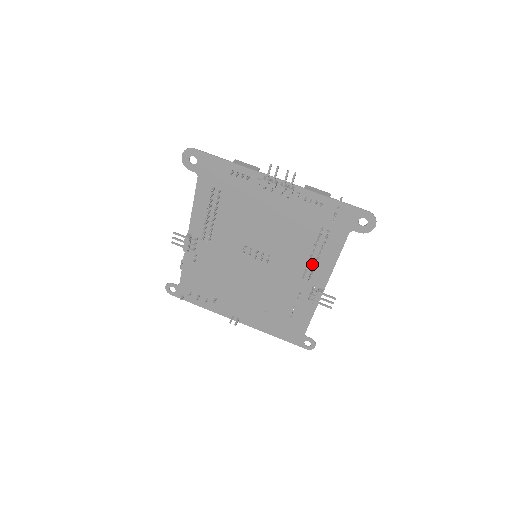
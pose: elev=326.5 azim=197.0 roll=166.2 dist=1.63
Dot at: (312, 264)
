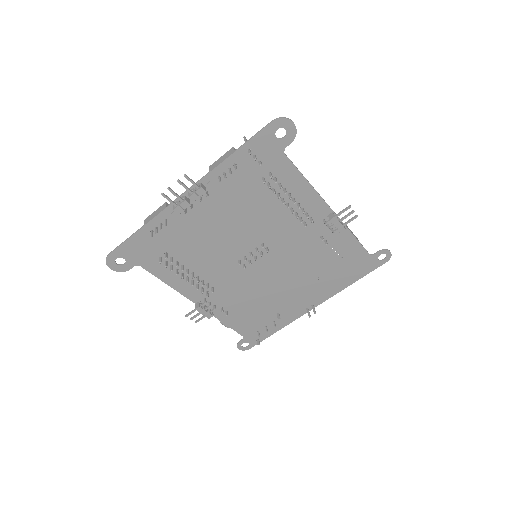
Dot at: (297, 209)
